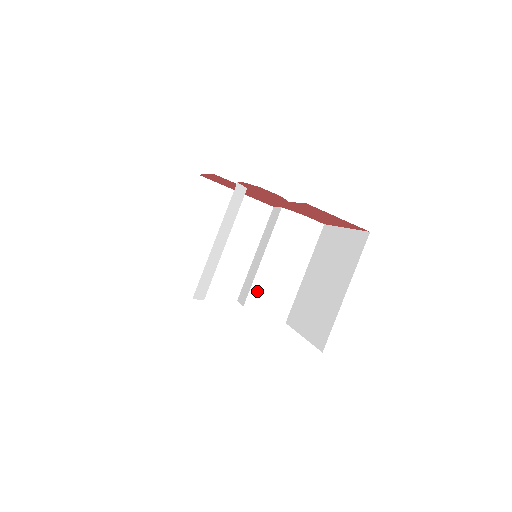
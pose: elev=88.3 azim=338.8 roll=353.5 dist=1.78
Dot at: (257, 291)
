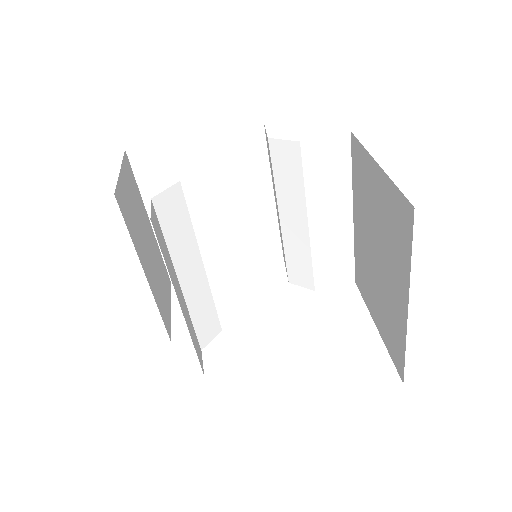
Dot at: (295, 263)
